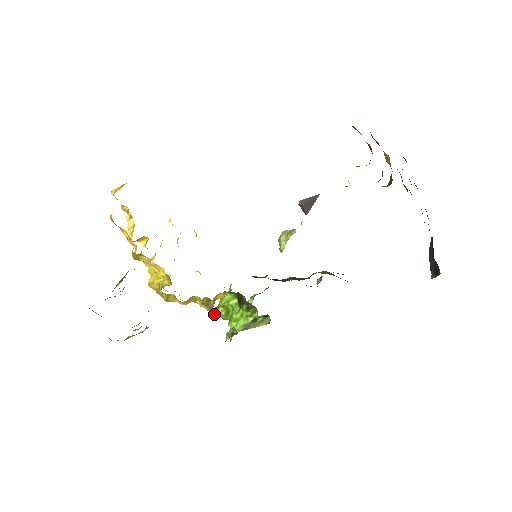
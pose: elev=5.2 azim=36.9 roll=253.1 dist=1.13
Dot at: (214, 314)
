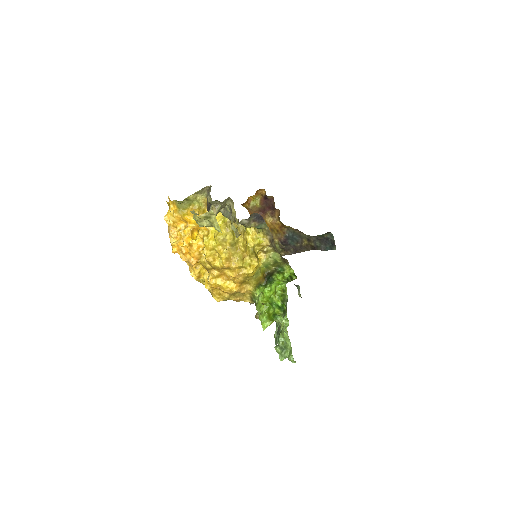
Dot at: (263, 315)
